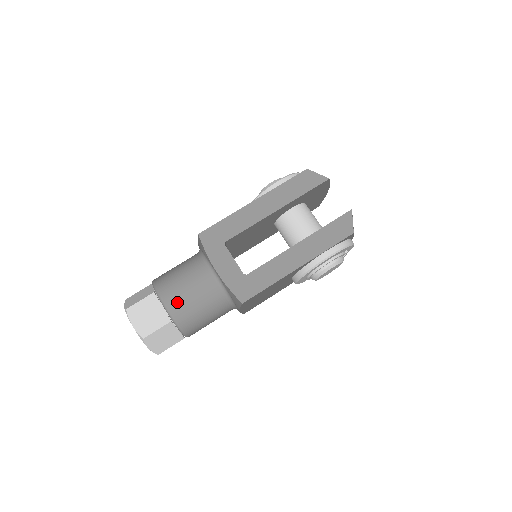
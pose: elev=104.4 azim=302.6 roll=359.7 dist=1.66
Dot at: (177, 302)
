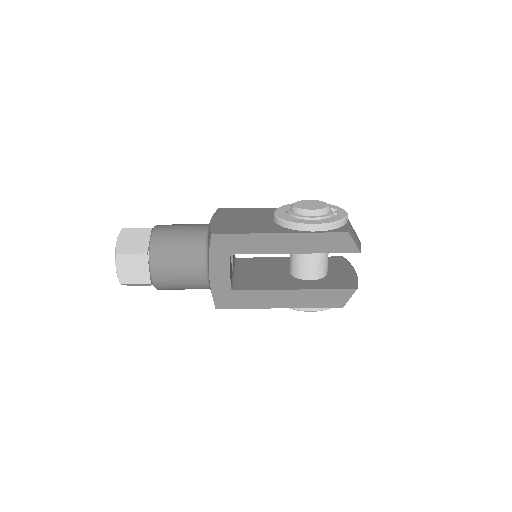
Dot at: (163, 275)
